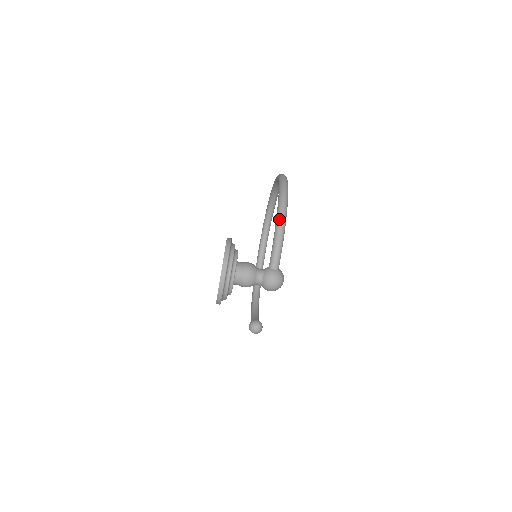
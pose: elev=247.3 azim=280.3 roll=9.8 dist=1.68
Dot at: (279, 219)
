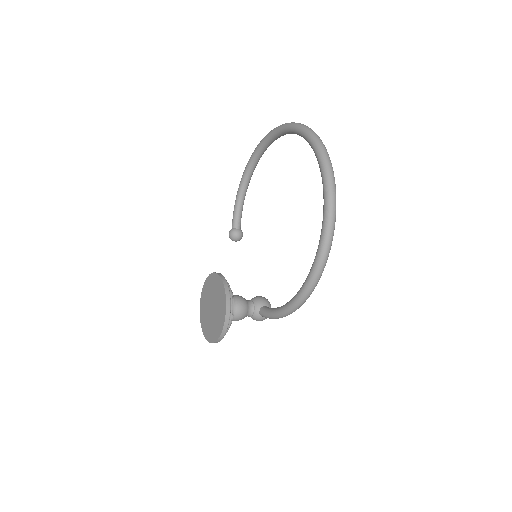
Dot at: (288, 313)
